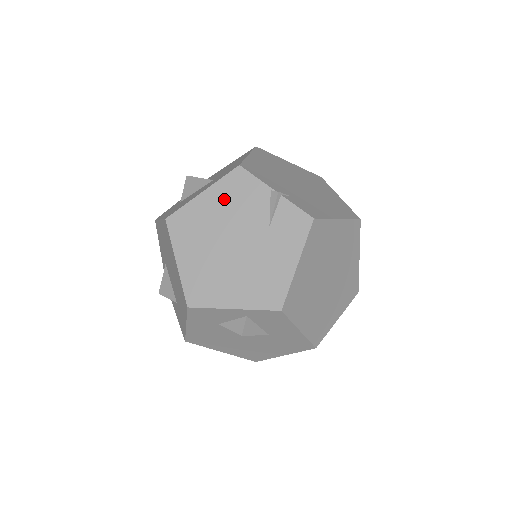
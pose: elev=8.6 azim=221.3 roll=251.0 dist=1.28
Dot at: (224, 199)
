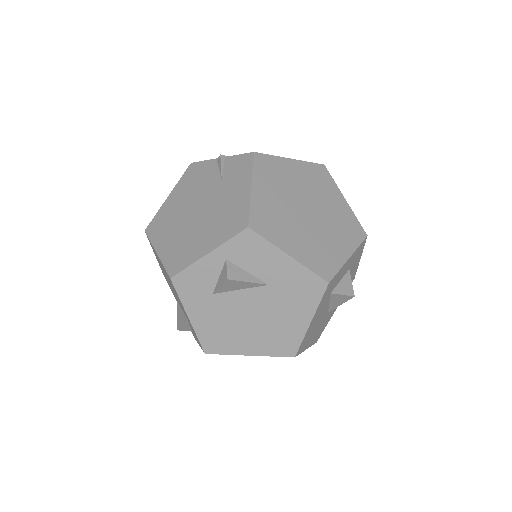
Dot at: (184, 189)
